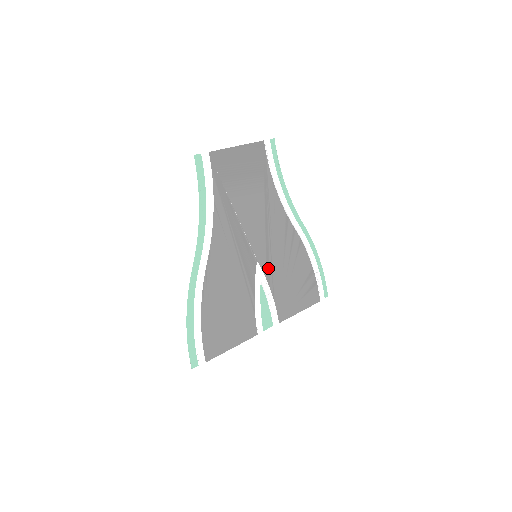
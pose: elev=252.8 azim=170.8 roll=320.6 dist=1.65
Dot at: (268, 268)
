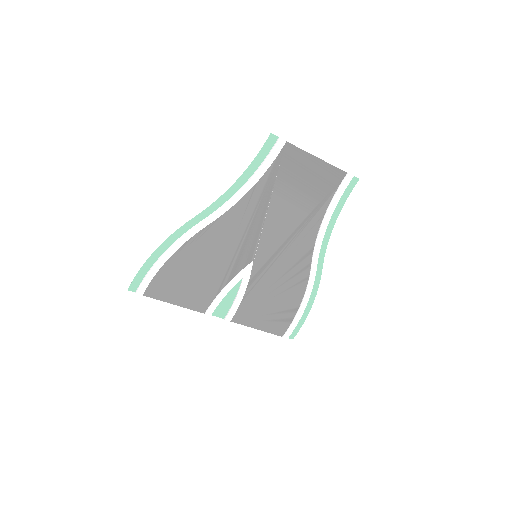
Dot at: (259, 274)
